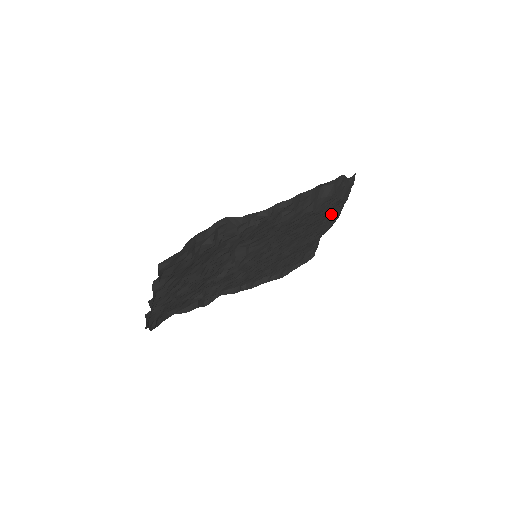
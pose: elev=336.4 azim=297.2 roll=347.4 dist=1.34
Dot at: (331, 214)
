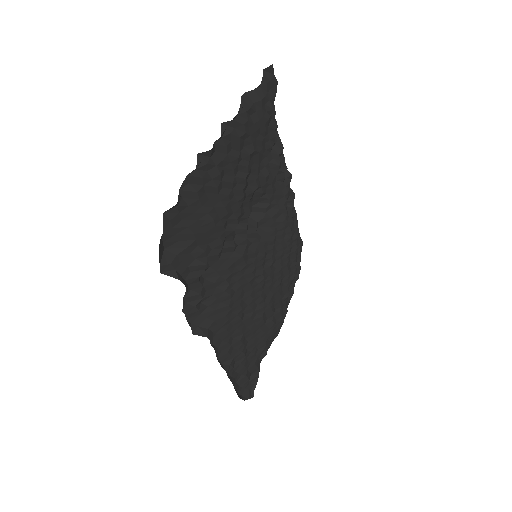
Dot at: occluded
